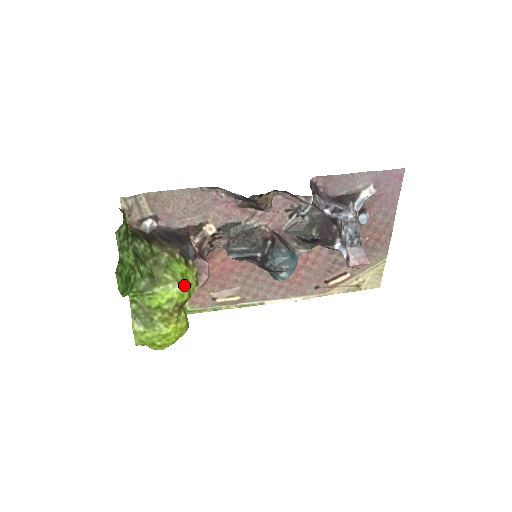
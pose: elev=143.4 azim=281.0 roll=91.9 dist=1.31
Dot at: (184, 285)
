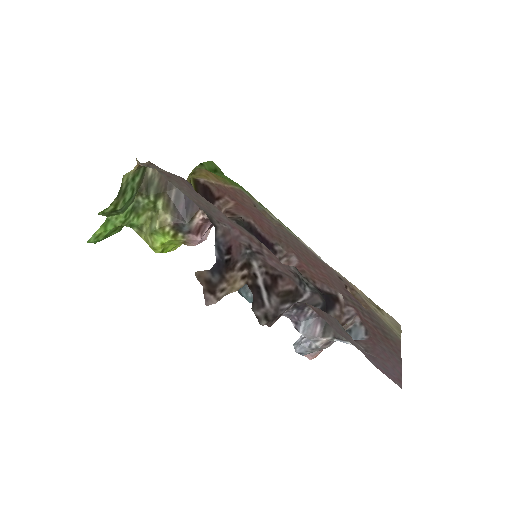
Dot at: (160, 251)
